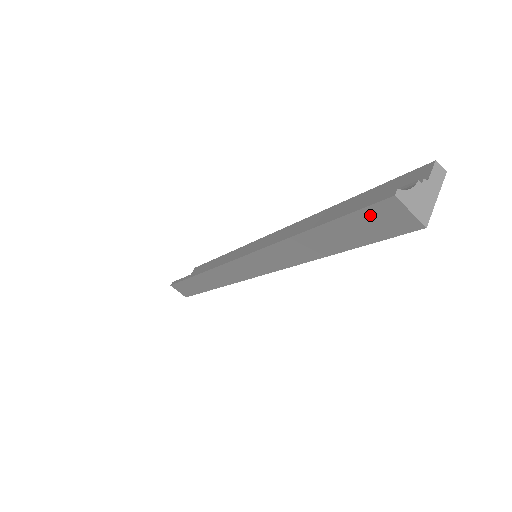
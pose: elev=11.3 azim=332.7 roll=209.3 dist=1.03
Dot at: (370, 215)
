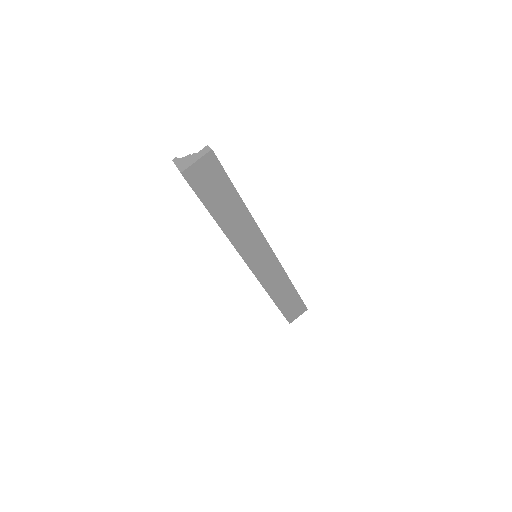
Dot at: occluded
